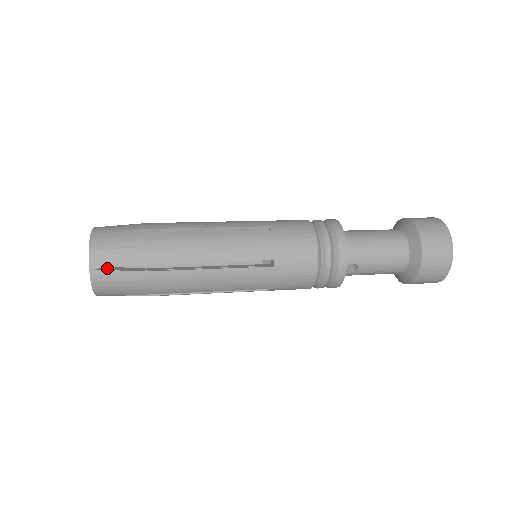
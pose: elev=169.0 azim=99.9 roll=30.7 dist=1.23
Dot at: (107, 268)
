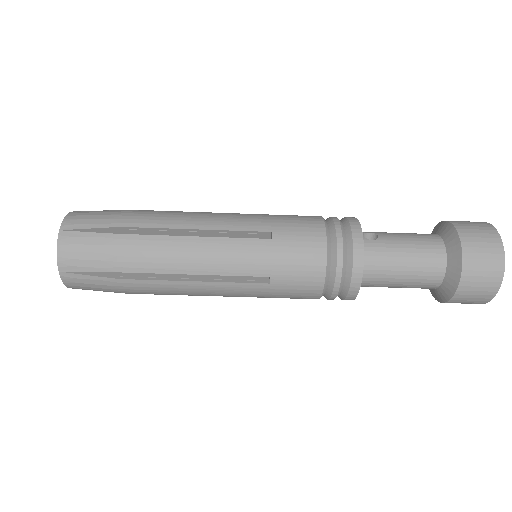
Dot at: occluded
